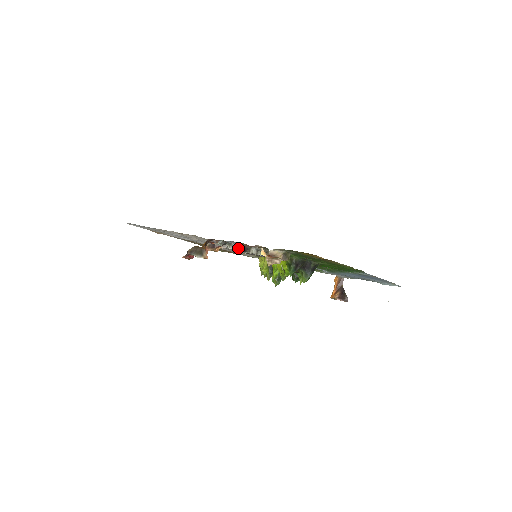
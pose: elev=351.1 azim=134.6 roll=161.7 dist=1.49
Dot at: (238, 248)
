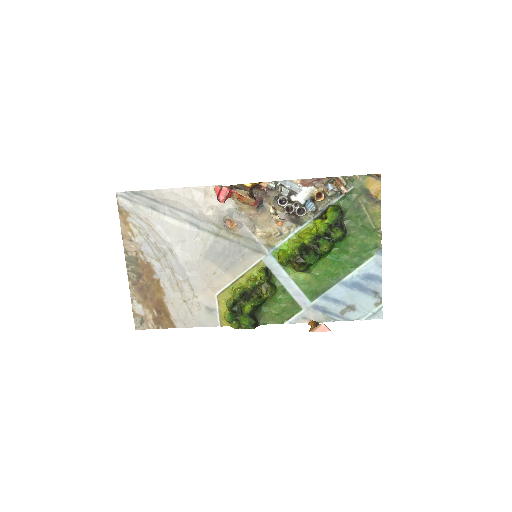
Dot at: (287, 194)
